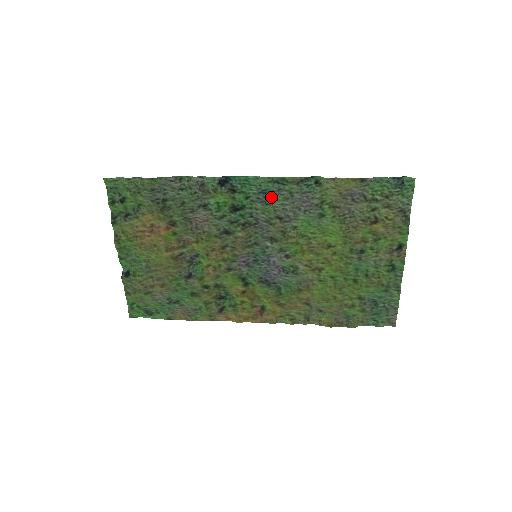
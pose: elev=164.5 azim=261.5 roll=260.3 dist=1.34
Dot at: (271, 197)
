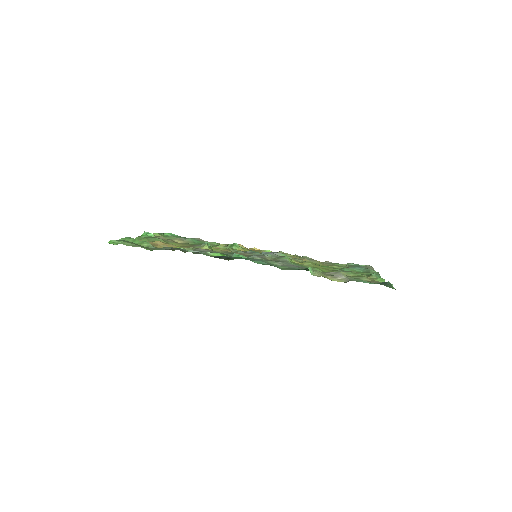
Dot at: (264, 261)
